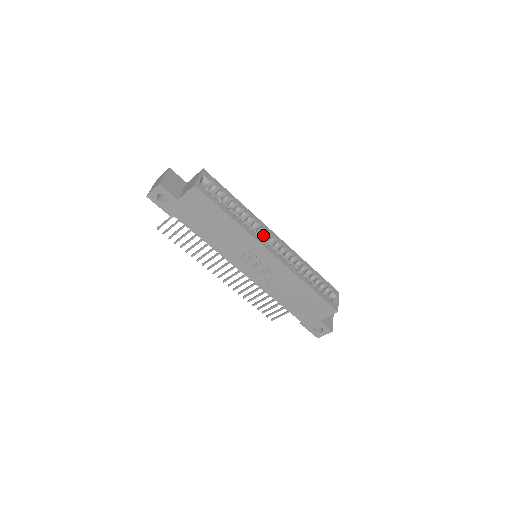
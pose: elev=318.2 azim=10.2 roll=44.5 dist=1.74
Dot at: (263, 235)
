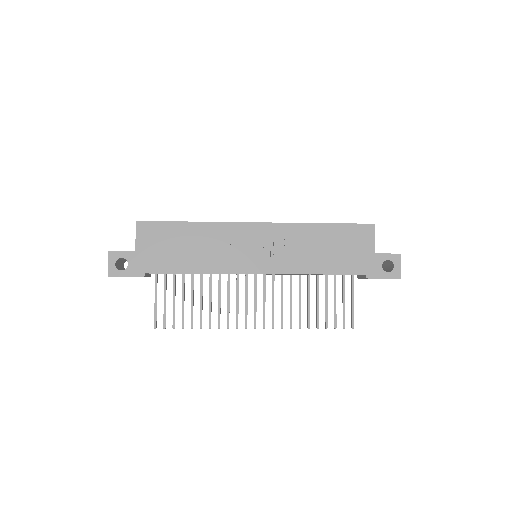
Dot at: occluded
